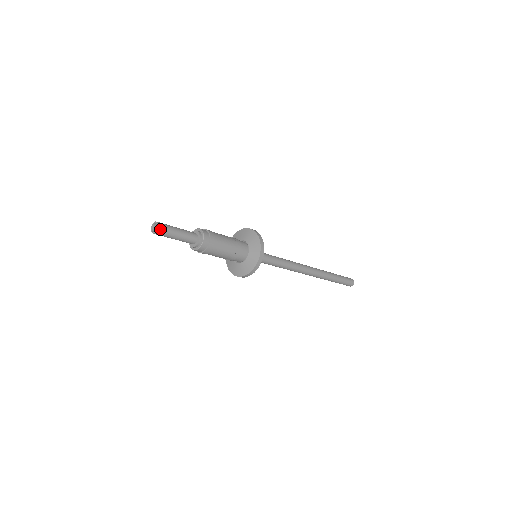
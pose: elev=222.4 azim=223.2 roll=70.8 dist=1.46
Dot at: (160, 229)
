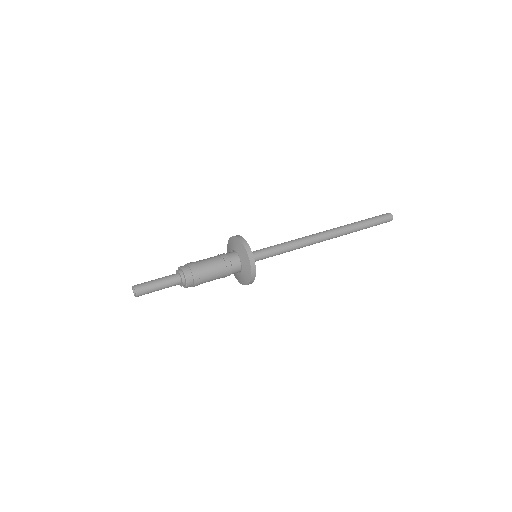
Dot at: (138, 293)
